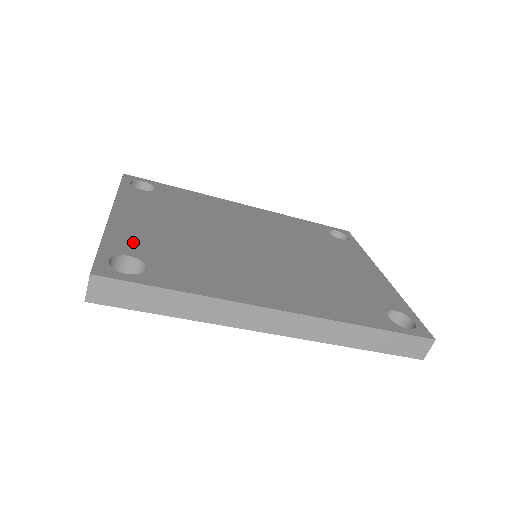
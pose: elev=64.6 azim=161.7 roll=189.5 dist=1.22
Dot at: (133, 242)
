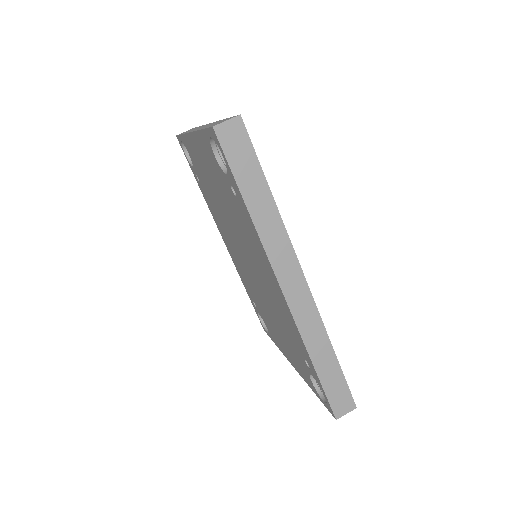
Dot at: occluded
